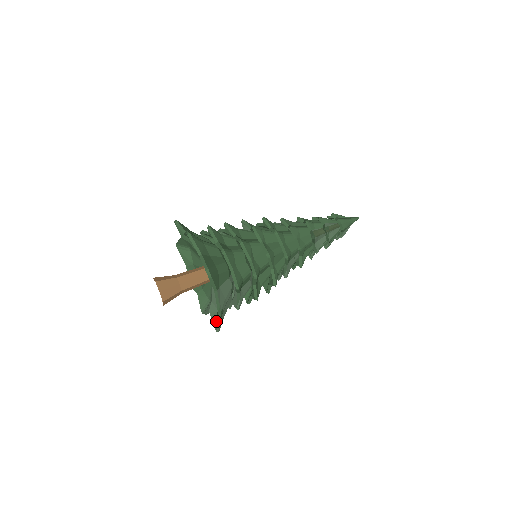
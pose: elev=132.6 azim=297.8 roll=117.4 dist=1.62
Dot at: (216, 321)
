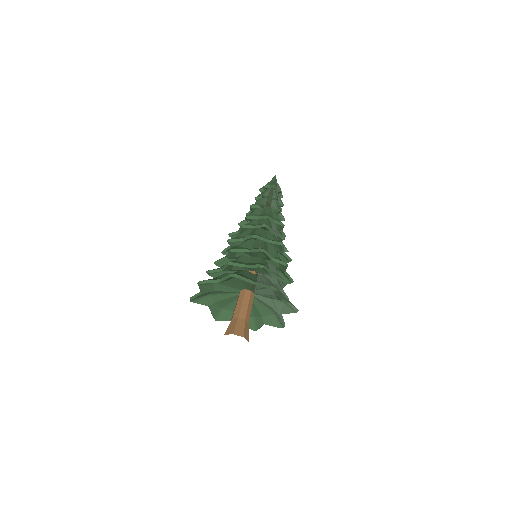
Dot at: occluded
